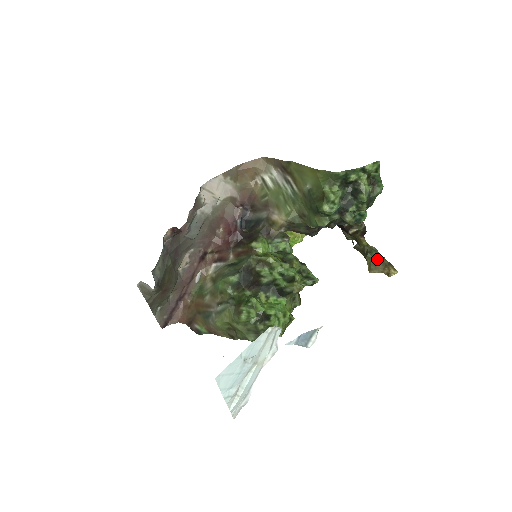
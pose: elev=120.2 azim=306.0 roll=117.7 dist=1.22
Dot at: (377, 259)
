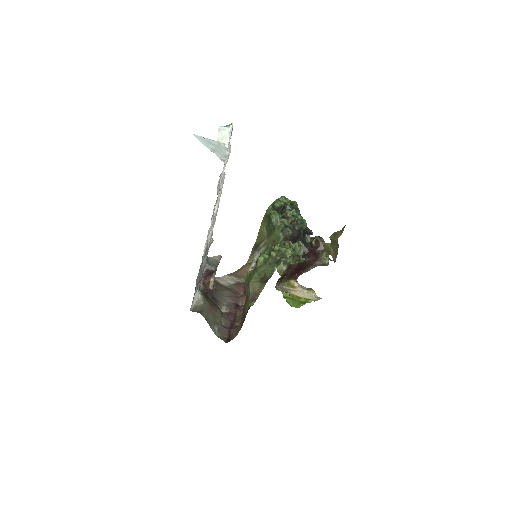
Dot at: (335, 232)
